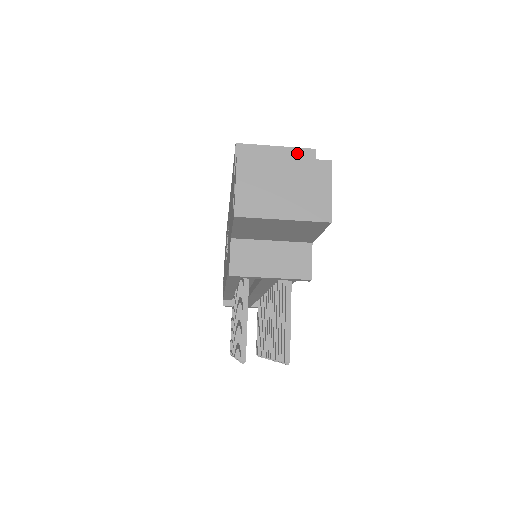
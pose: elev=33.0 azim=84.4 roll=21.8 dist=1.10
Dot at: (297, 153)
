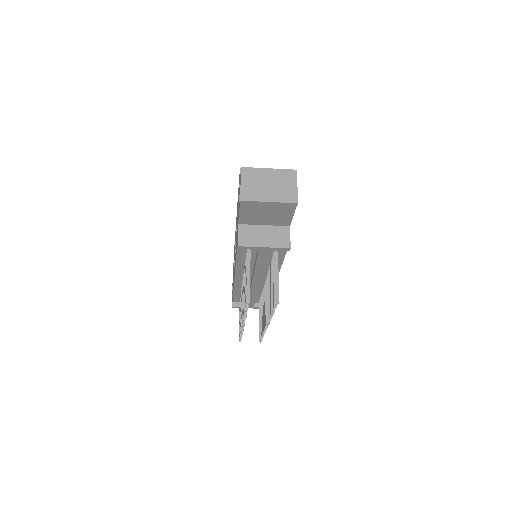
Dot at: occluded
